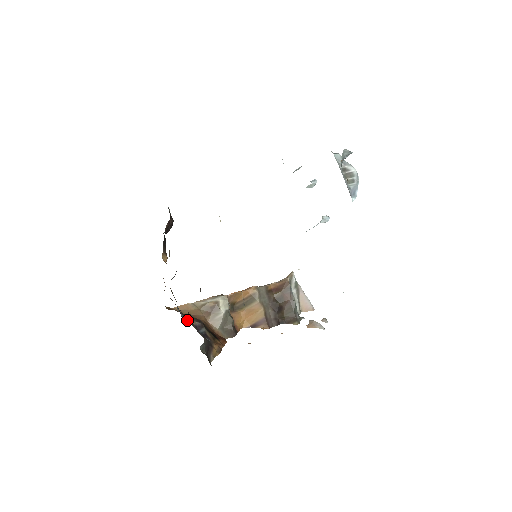
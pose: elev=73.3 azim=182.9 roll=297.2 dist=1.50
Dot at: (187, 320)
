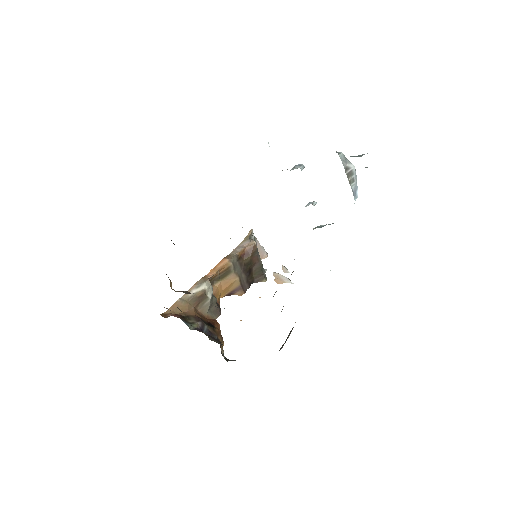
Dot at: (192, 326)
